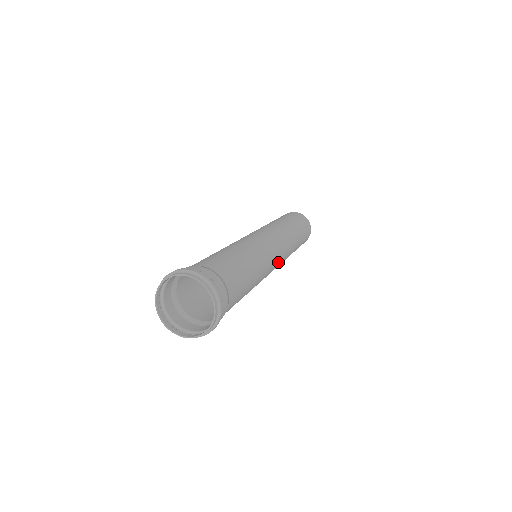
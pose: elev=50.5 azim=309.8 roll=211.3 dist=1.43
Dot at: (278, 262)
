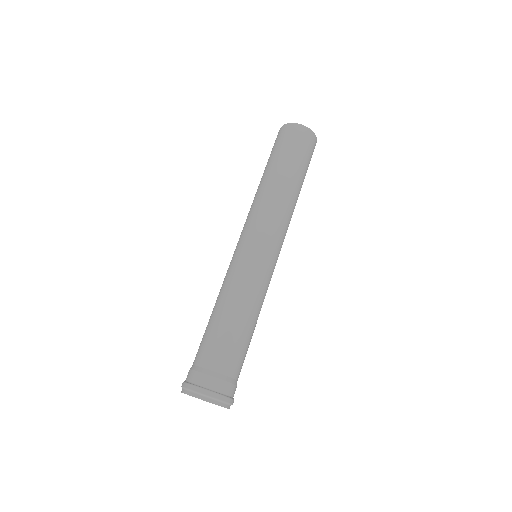
Dot at: occluded
